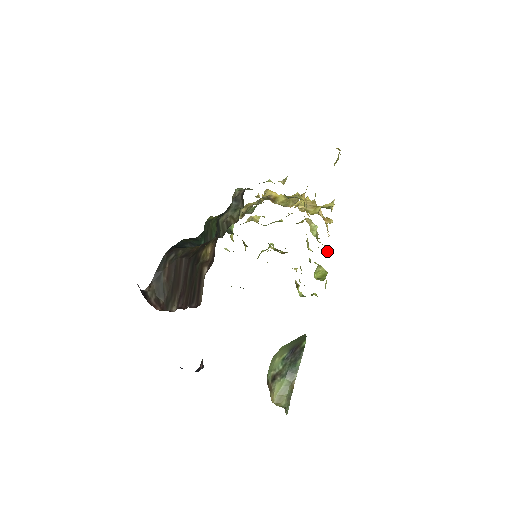
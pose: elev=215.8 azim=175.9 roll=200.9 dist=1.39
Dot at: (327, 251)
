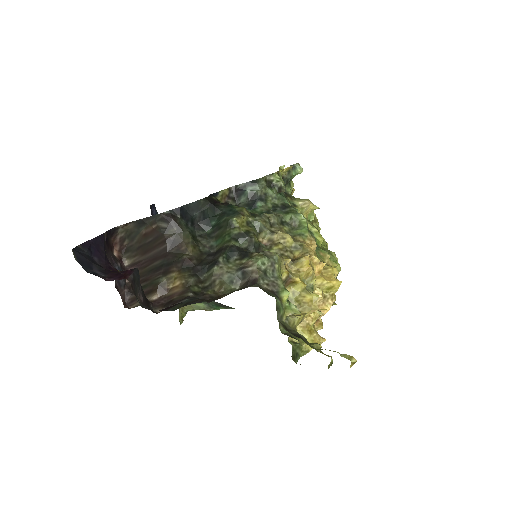
Dot at: occluded
